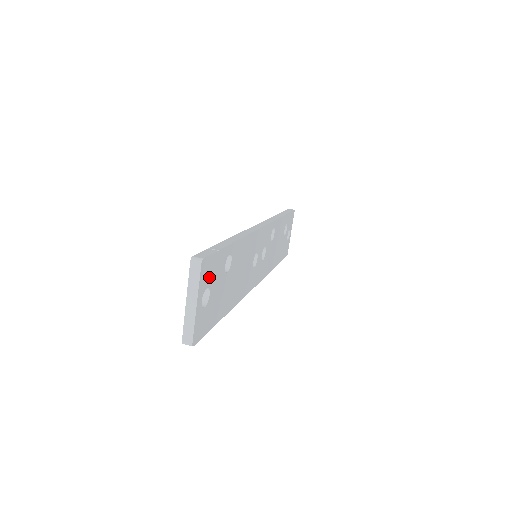
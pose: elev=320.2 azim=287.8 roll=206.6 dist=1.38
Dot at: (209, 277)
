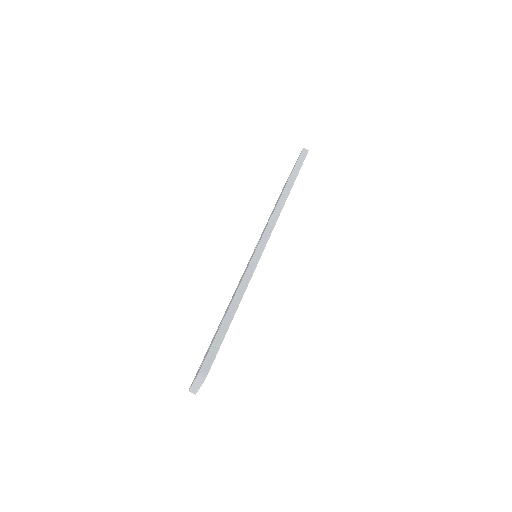
Dot at: occluded
